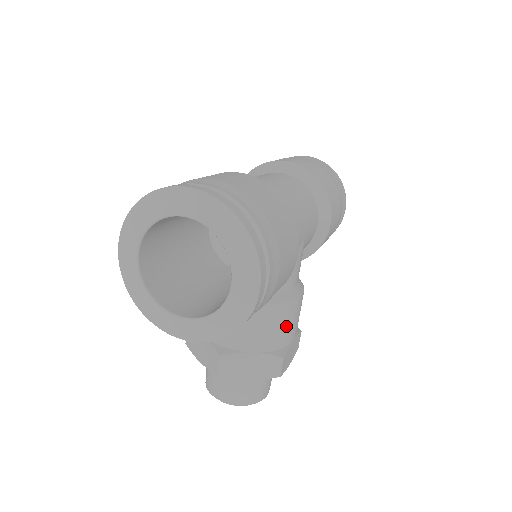
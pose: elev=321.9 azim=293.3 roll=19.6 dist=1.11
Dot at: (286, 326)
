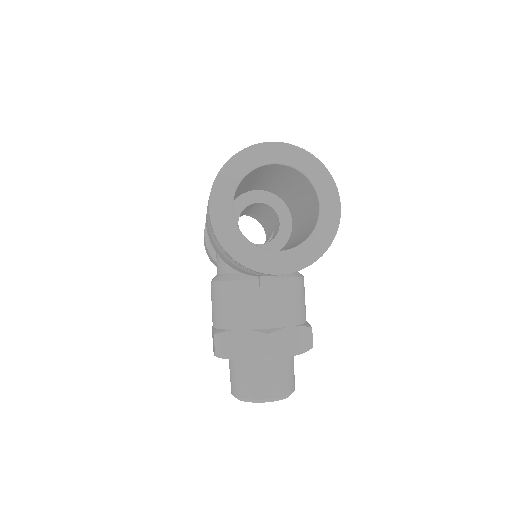
Dot at: (304, 301)
